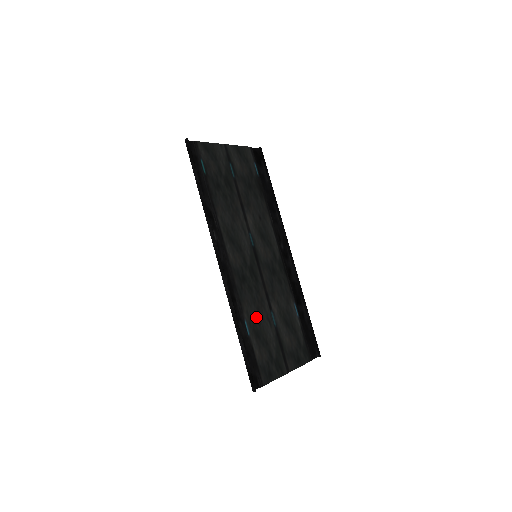
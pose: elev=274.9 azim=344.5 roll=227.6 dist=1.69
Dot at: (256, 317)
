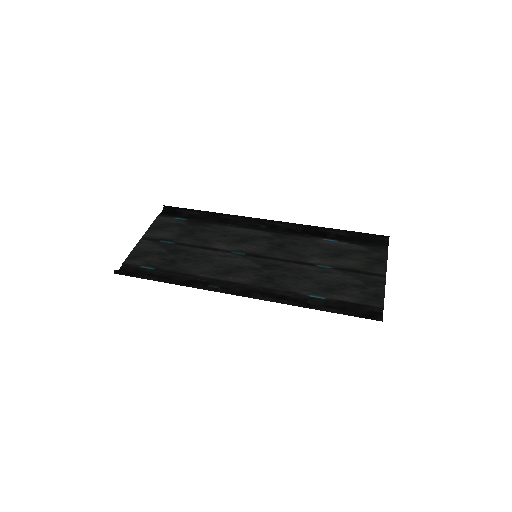
Dot at: (312, 283)
